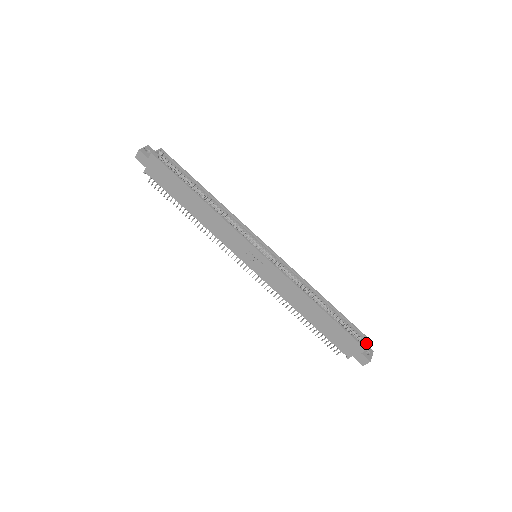
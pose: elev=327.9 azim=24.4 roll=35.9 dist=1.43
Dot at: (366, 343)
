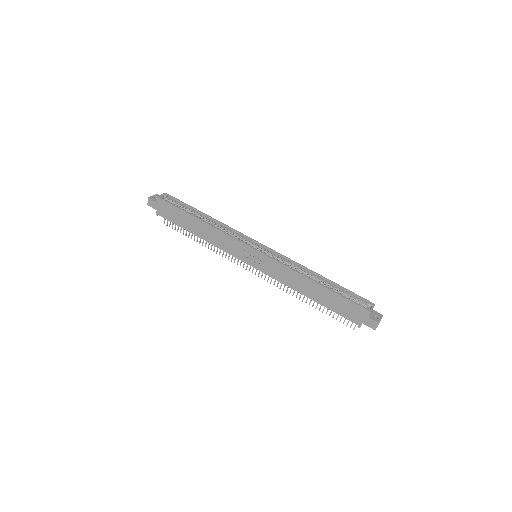
Dot at: (371, 307)
